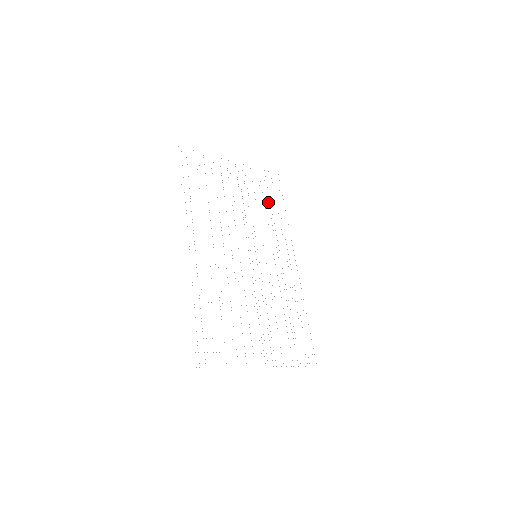
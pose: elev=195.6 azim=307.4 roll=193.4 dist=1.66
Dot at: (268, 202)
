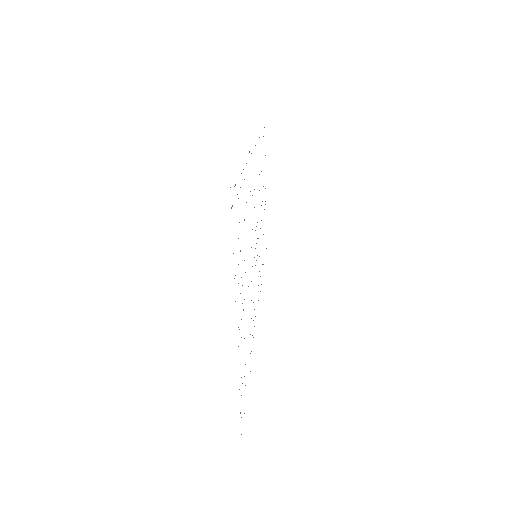
Dot at: occluded
